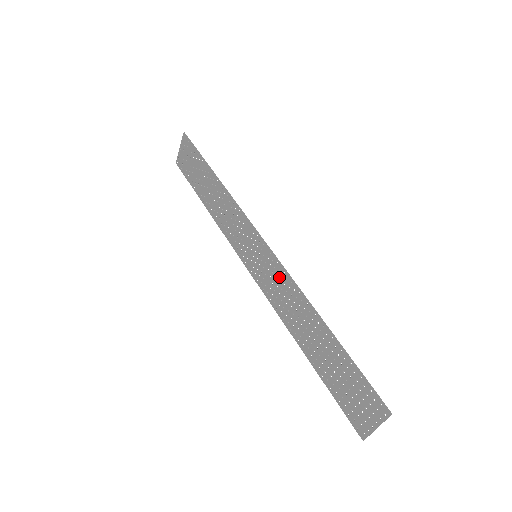
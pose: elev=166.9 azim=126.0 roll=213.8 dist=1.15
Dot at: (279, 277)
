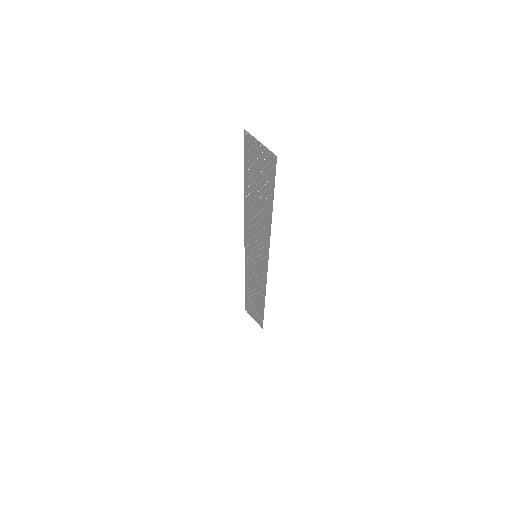
Dot at: (260, 277)
